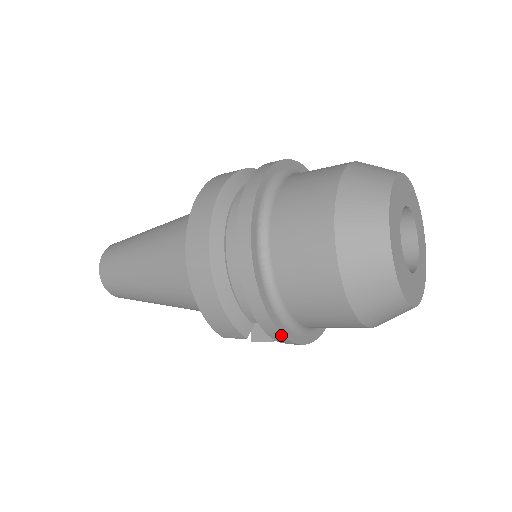
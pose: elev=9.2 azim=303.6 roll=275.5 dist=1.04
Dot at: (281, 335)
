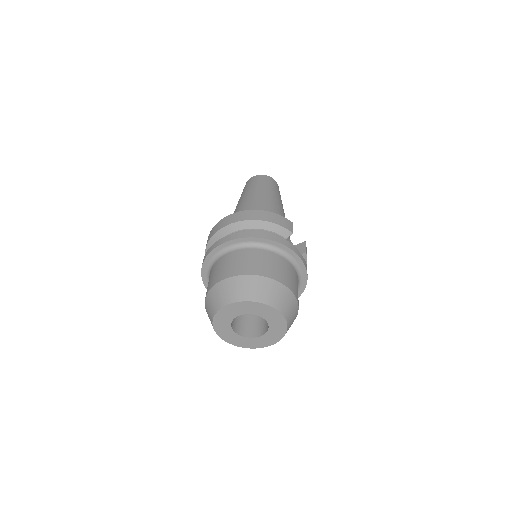
Dot at: (203, 281)
